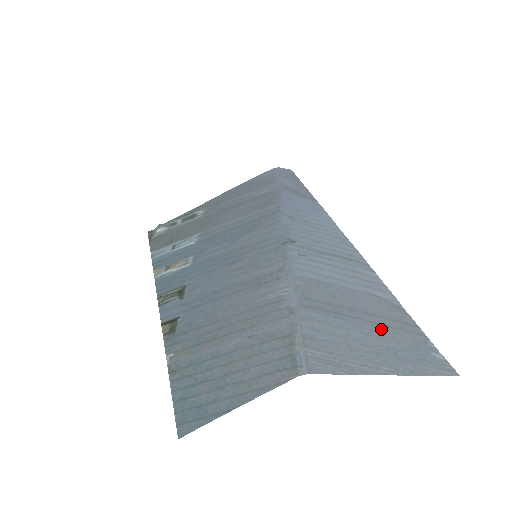
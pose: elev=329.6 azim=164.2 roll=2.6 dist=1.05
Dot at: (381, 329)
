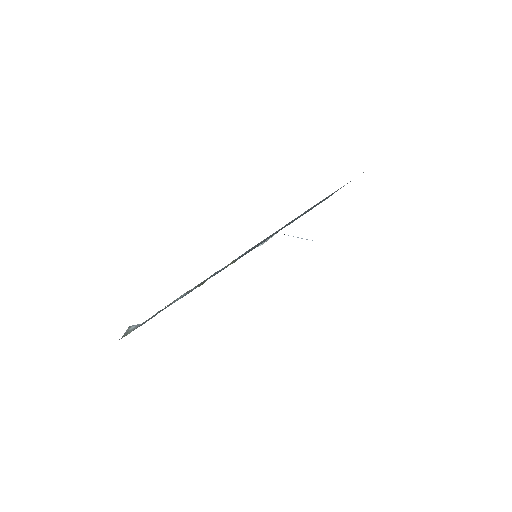
Dot at: occluded
